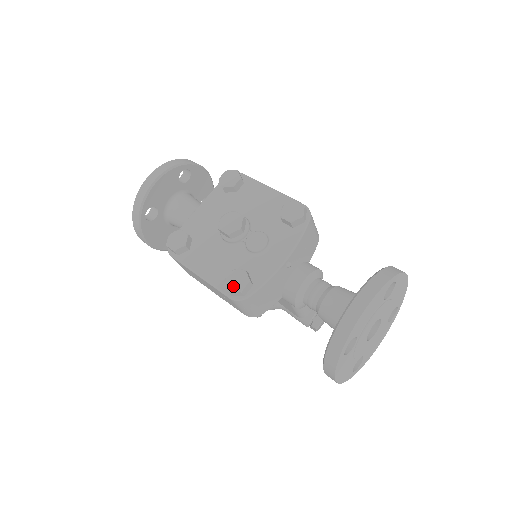
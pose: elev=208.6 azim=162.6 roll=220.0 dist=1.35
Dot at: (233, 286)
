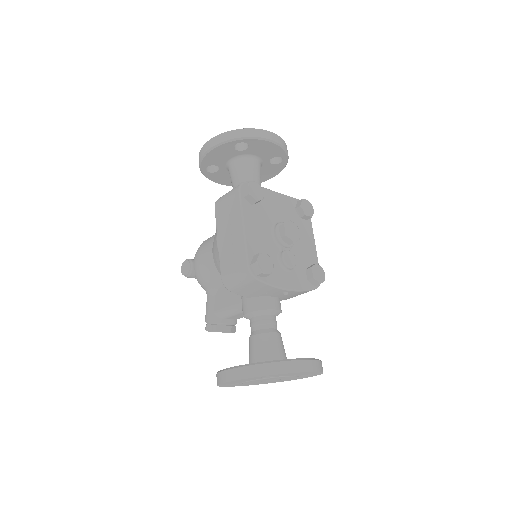
Dot at: (261, 263)
